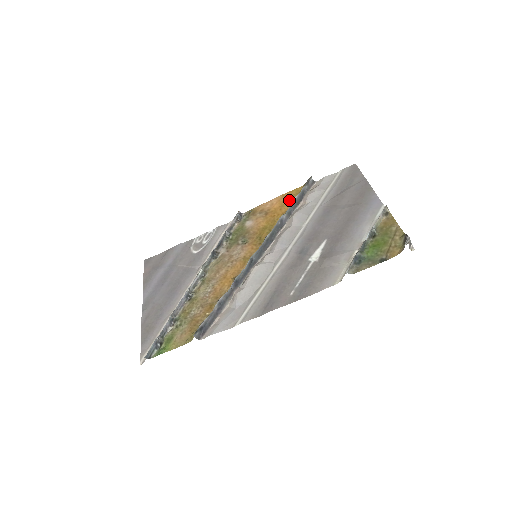
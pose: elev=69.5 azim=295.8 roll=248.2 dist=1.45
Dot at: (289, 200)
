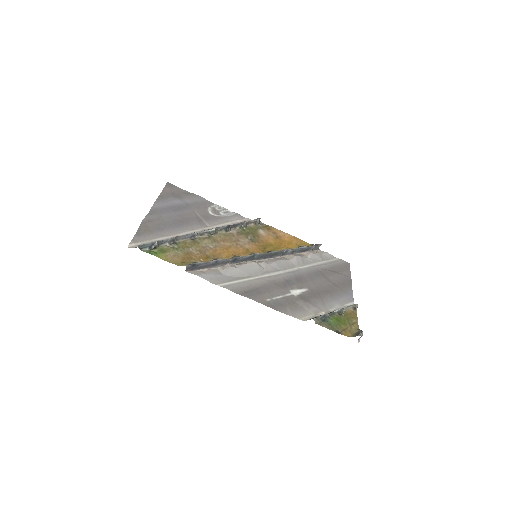
Dot at: (297, 244)
